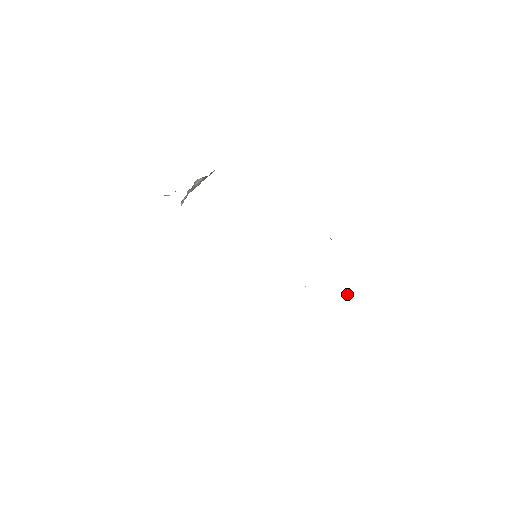
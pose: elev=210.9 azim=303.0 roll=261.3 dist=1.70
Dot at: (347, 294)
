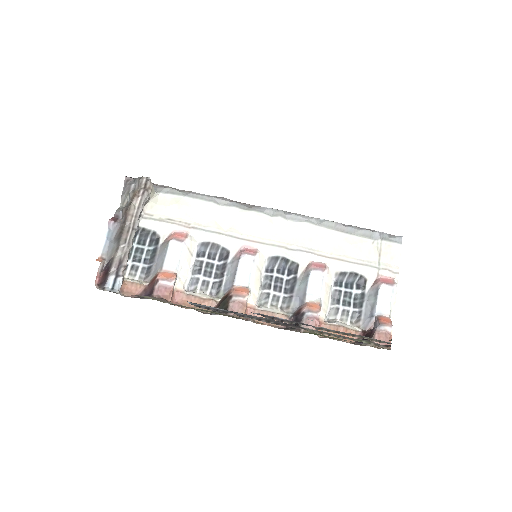
Dot at: (373, 326)
